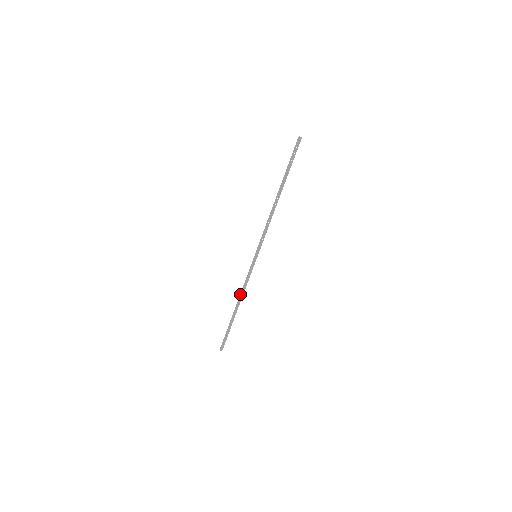
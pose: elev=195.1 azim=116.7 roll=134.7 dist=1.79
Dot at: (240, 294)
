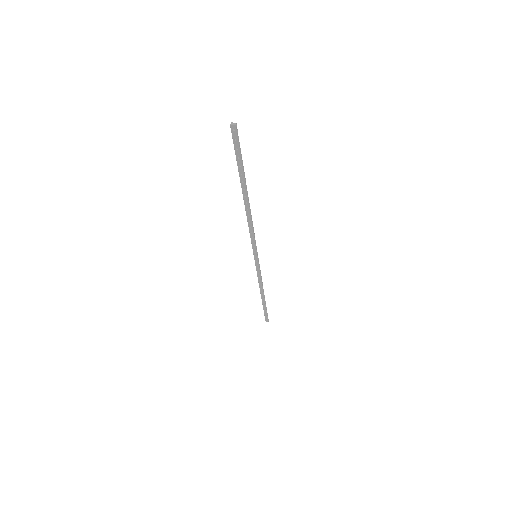
Dot at: (259, 285)
